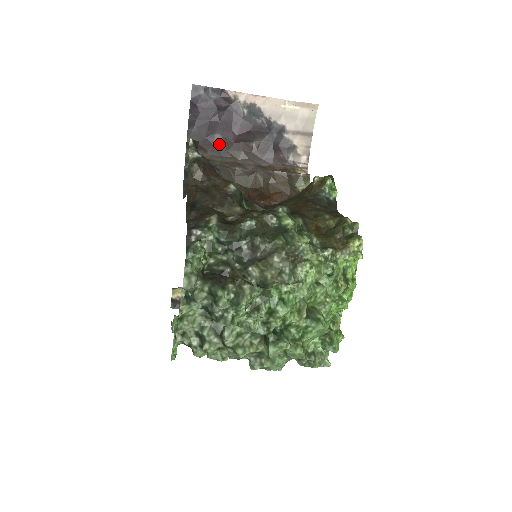
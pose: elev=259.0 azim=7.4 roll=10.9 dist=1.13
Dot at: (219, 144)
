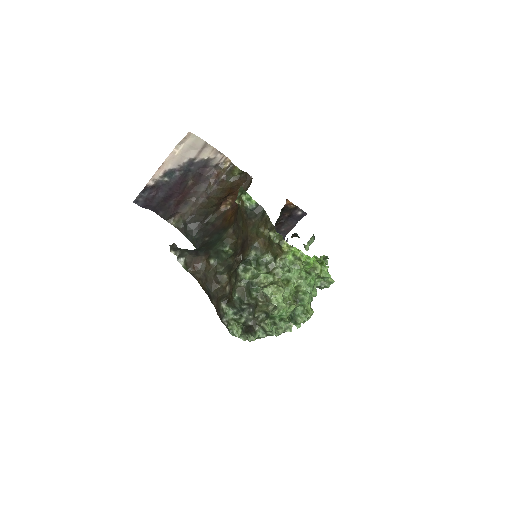
Dot at: (178, 203)
